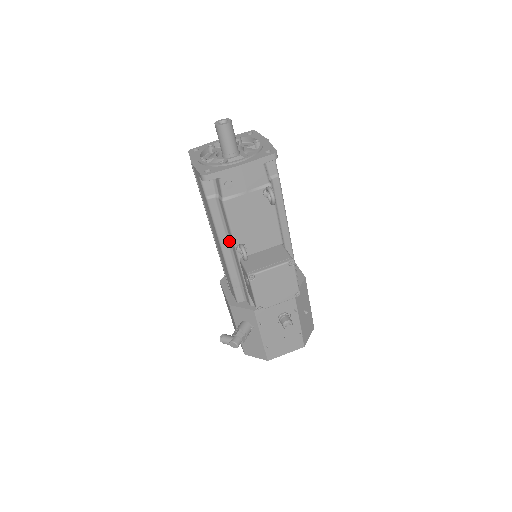
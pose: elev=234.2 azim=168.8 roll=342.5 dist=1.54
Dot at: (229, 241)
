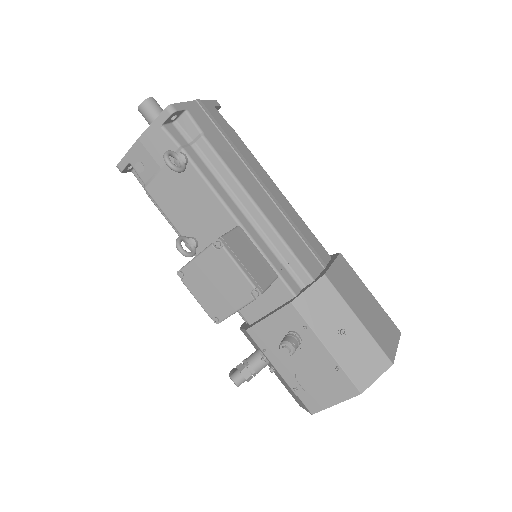
Dot at: occluded
